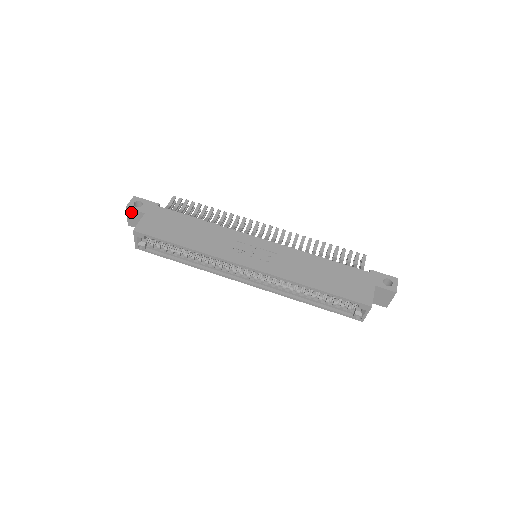
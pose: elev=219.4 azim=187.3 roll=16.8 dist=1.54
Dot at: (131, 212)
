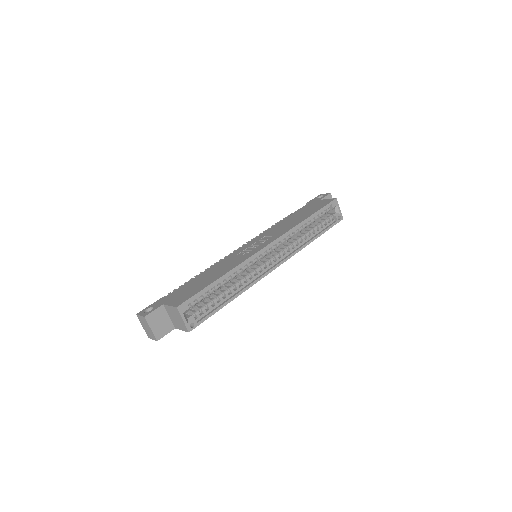
Dot at: (152, 318)
